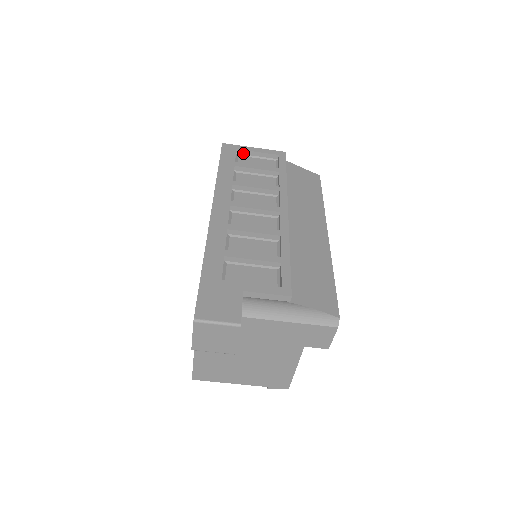
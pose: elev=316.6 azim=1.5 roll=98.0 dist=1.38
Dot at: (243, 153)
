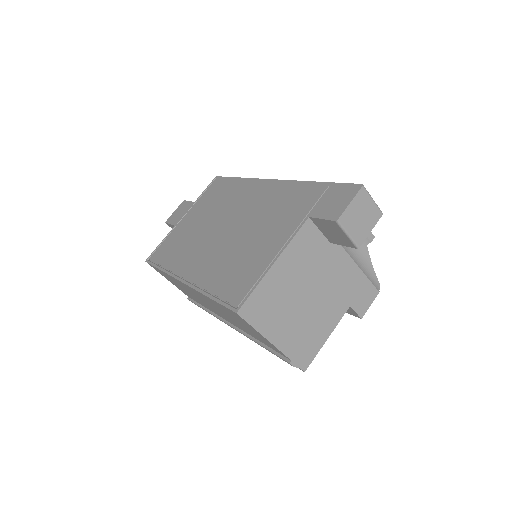
Dot at: occluded
